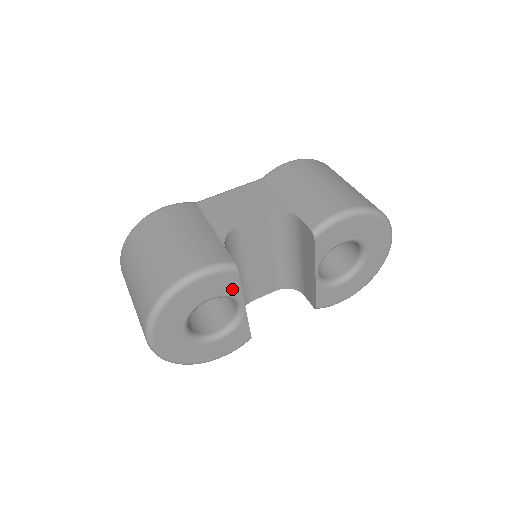
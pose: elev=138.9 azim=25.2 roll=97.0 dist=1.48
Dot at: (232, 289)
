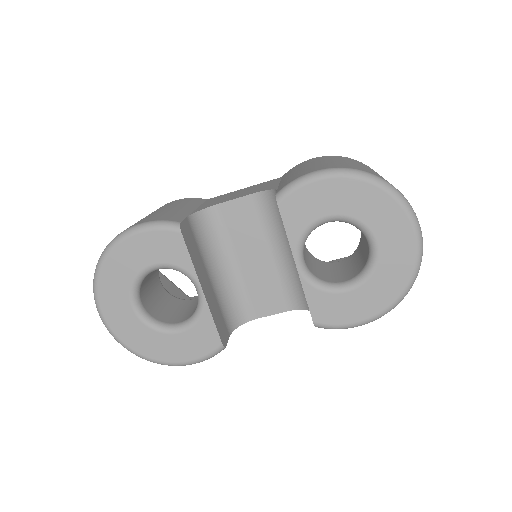
Dot at: (179, 258)
